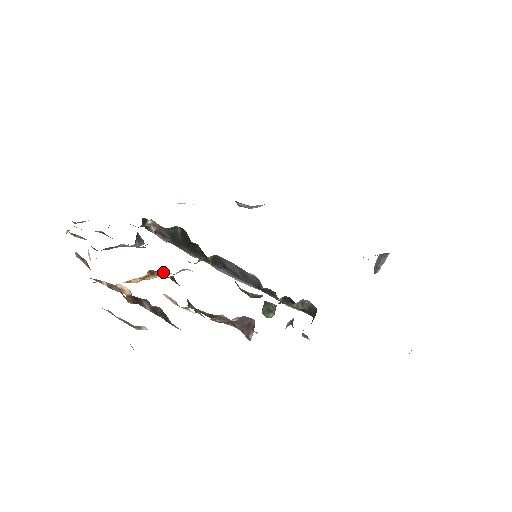
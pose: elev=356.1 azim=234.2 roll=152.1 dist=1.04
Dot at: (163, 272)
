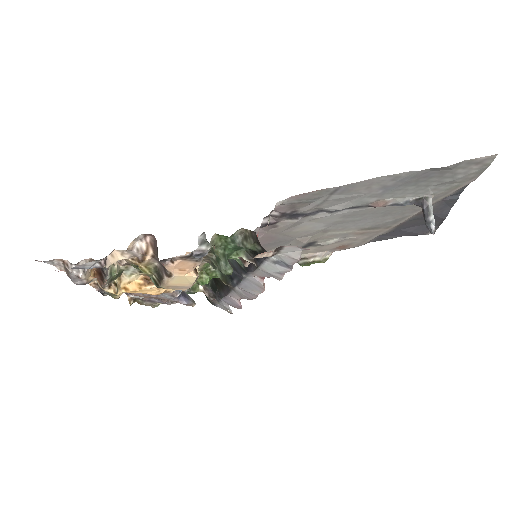
Dot at: occluded
